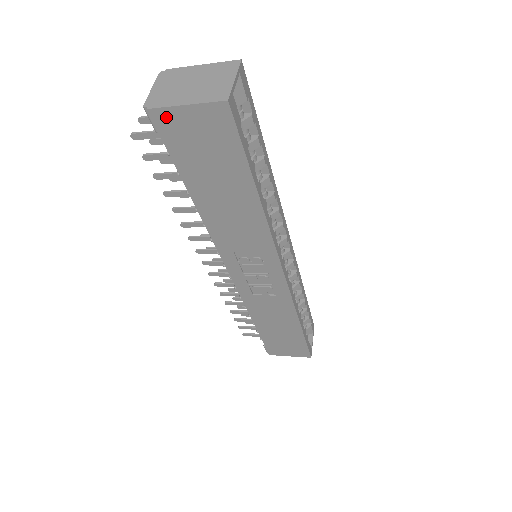
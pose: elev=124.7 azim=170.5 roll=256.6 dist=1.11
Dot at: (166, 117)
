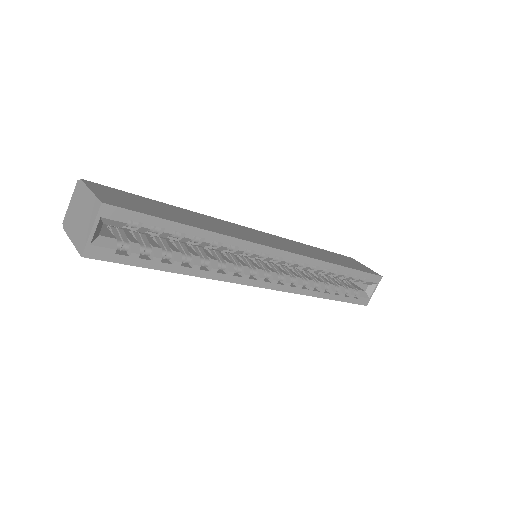
Dot at: occluded
